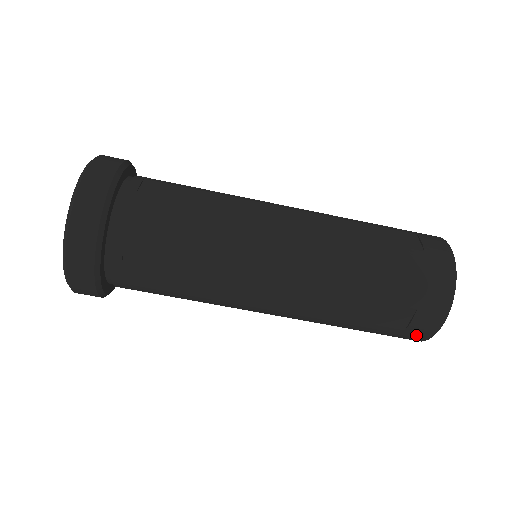
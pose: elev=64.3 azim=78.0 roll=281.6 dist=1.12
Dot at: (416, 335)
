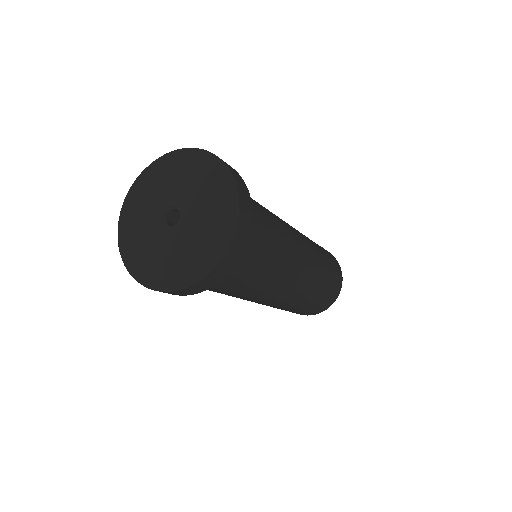
Dot at: occluded
